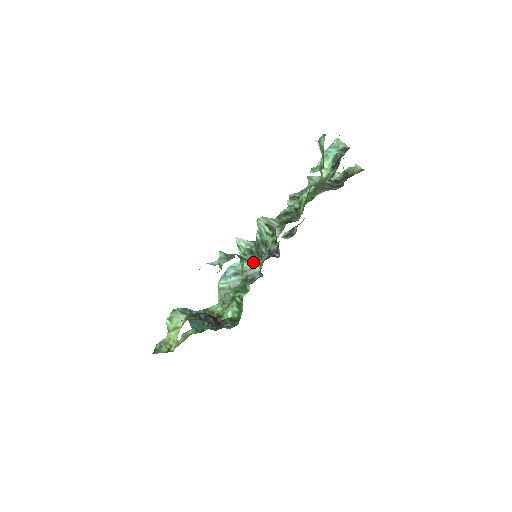
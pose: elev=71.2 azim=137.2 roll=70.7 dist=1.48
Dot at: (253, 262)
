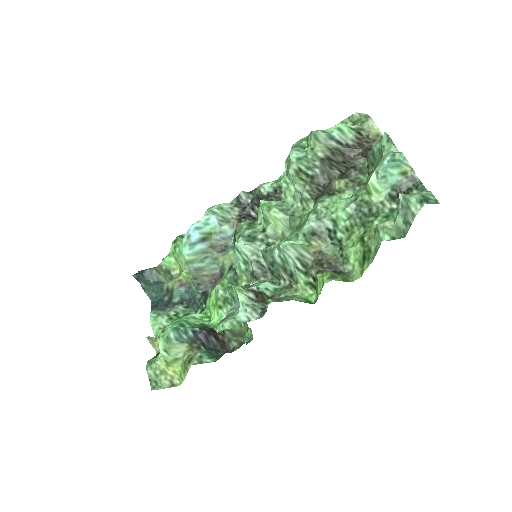
Dot at: (223, 222)
